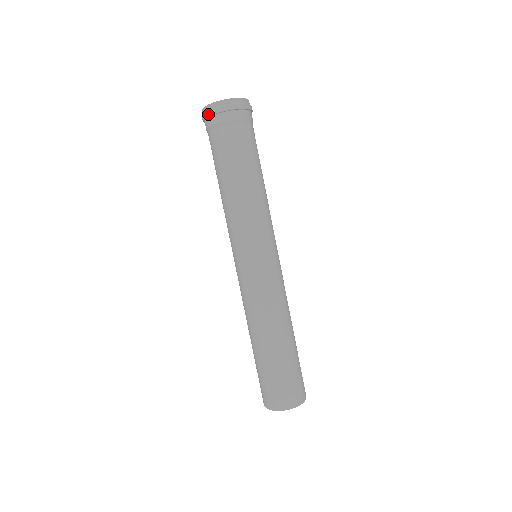
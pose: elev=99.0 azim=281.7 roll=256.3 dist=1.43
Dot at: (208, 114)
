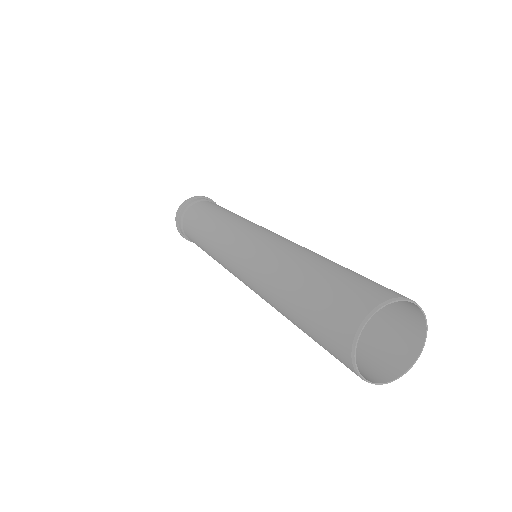
Dot at: (181, 206)
